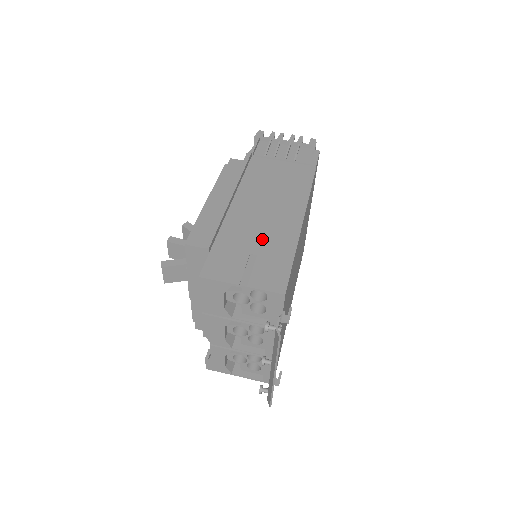
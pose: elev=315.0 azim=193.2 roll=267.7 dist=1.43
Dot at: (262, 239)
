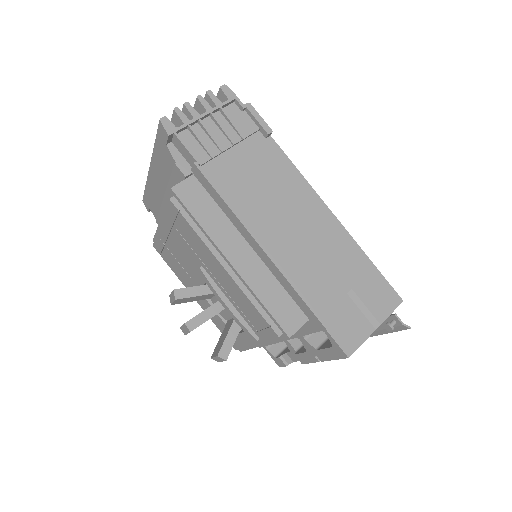
Dot at: (335, 268)
